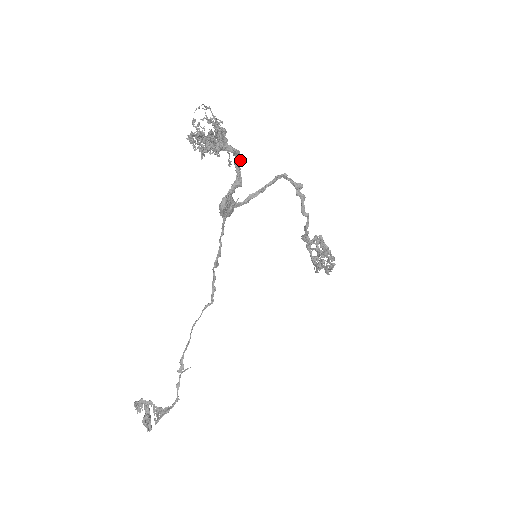
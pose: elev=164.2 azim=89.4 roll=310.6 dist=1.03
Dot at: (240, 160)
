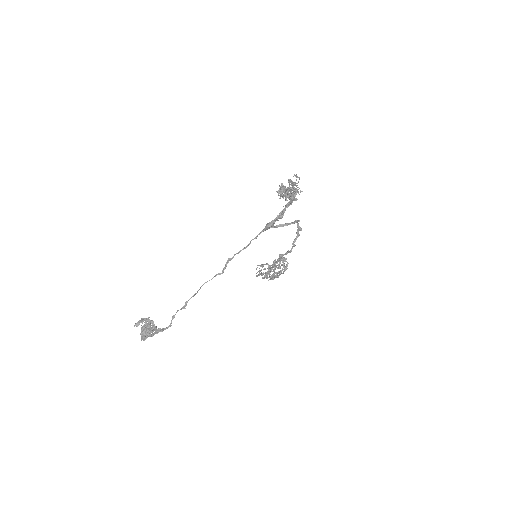
Dot at: occluded
